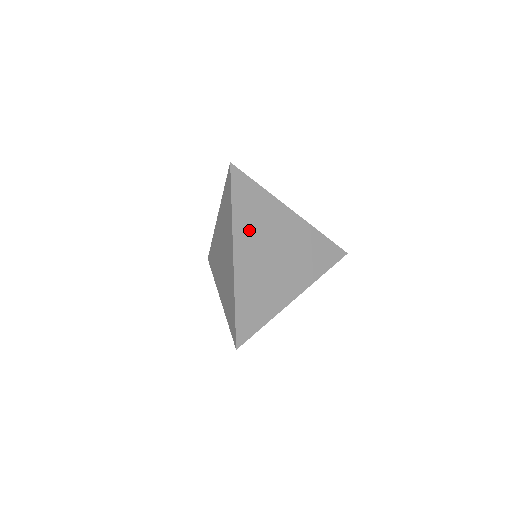
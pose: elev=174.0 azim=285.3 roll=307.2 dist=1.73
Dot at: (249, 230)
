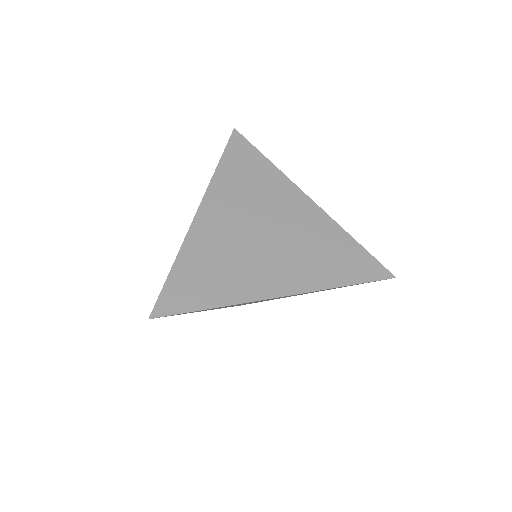
Dot at: (232, 194)
